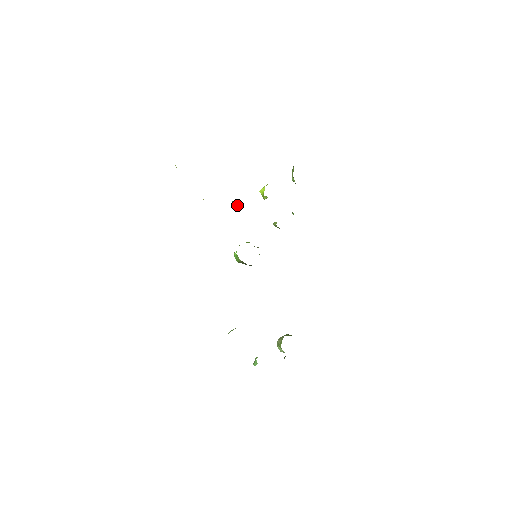
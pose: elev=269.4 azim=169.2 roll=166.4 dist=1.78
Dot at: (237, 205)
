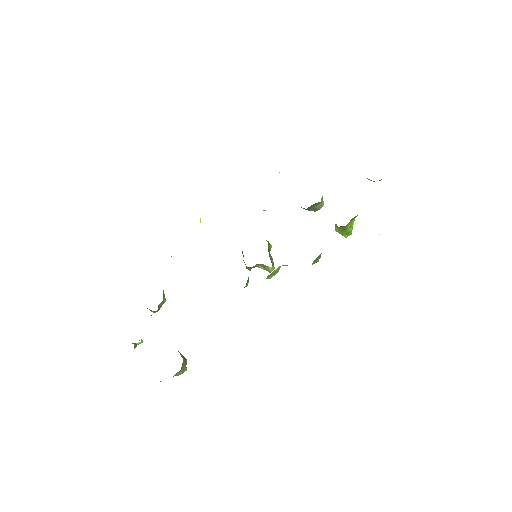
Dot at: occluded
